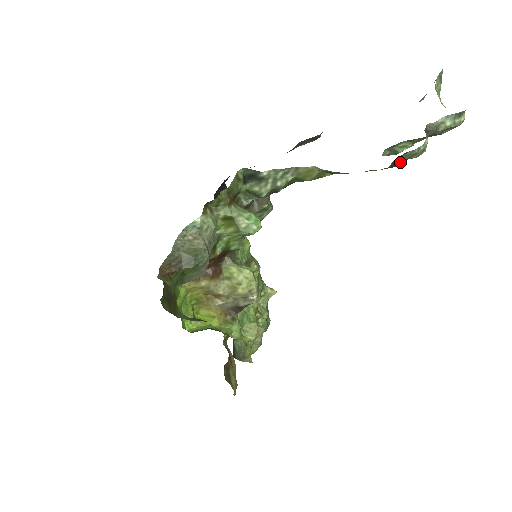
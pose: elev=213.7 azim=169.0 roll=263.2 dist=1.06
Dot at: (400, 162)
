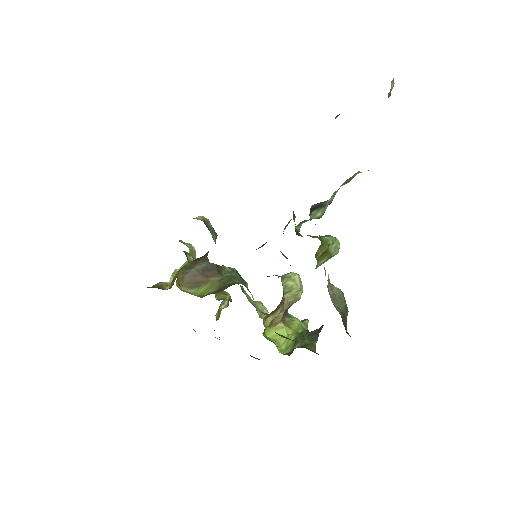
Dot at: occluded
